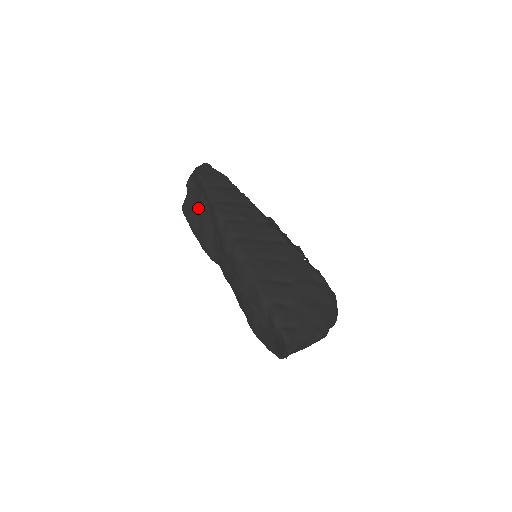
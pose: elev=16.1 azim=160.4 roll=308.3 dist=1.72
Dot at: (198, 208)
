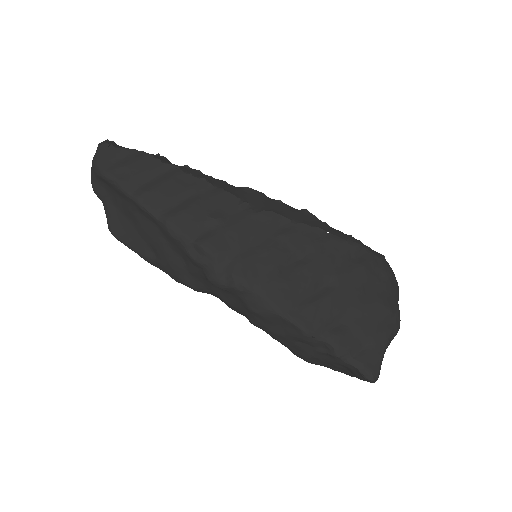
Dot at: (136, 228)
